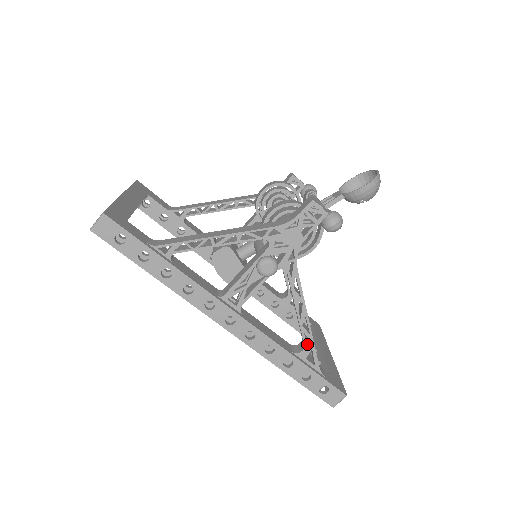
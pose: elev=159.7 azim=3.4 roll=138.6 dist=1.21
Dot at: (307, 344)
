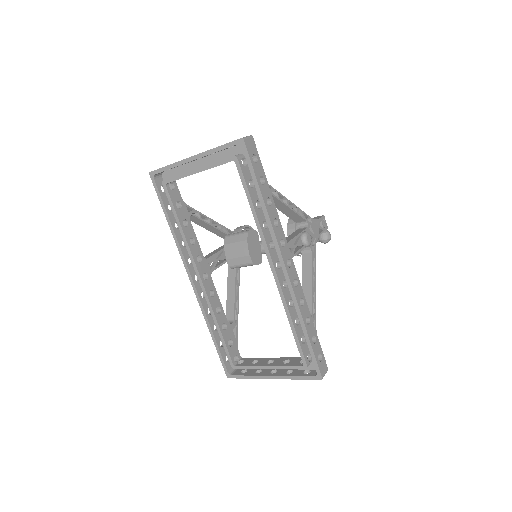
Dot at: occluded
